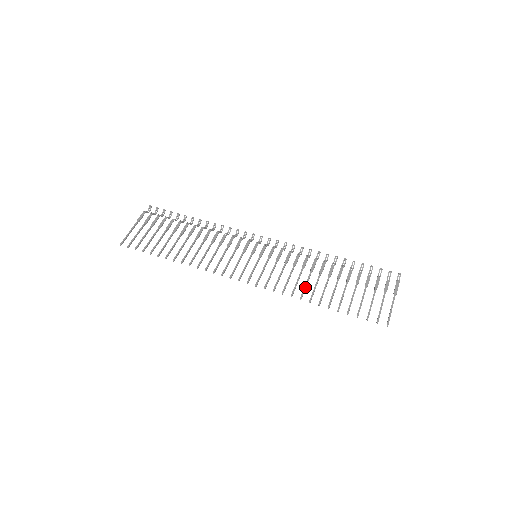
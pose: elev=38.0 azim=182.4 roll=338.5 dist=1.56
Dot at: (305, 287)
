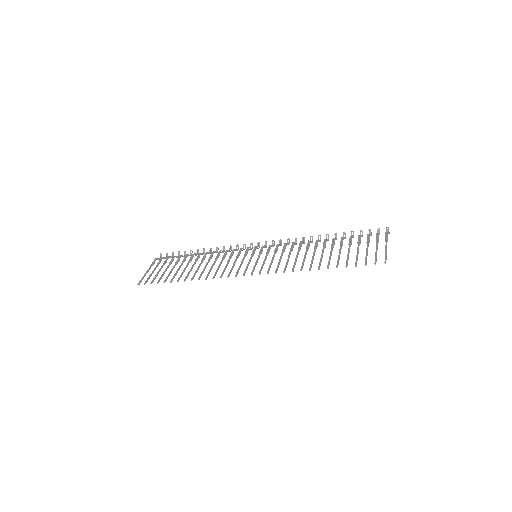
Dot at: (303, 261)
